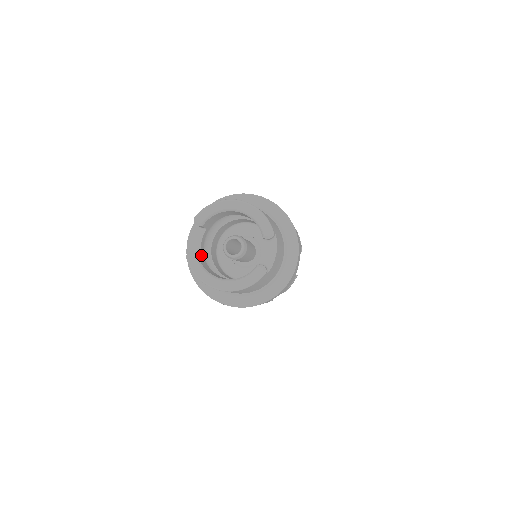
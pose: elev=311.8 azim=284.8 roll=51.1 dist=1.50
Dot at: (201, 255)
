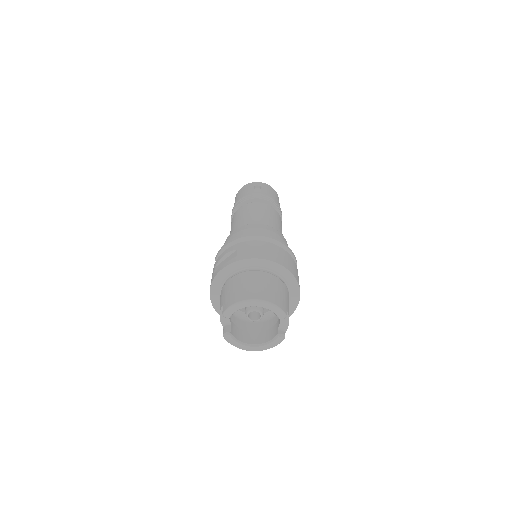
Dot at: (231, 326)
